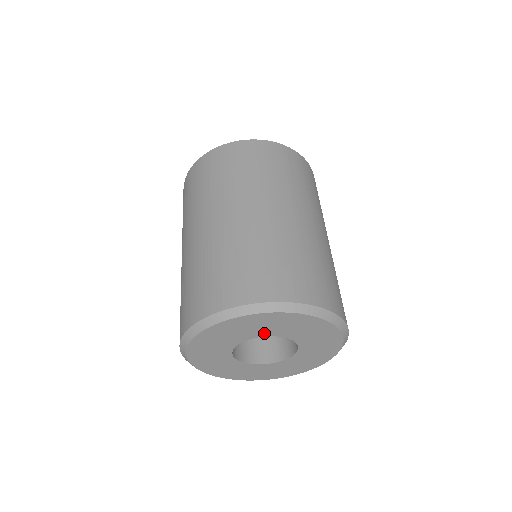
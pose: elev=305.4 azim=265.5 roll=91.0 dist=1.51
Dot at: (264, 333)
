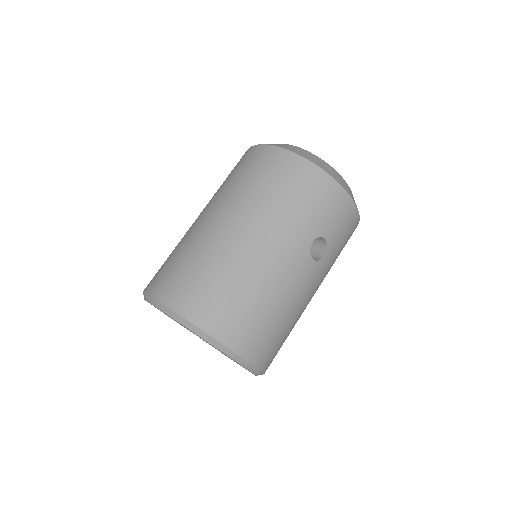
Dot at: occluded
